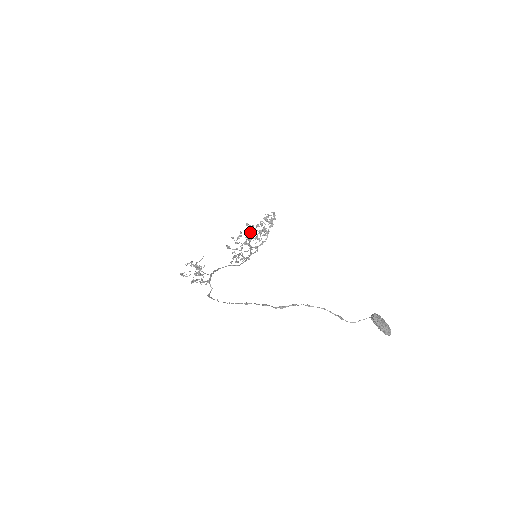
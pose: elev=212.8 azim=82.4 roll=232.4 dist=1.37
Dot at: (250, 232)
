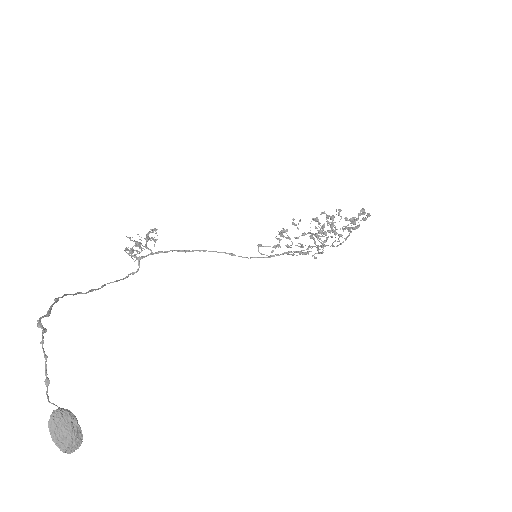
Dot at: occluded
